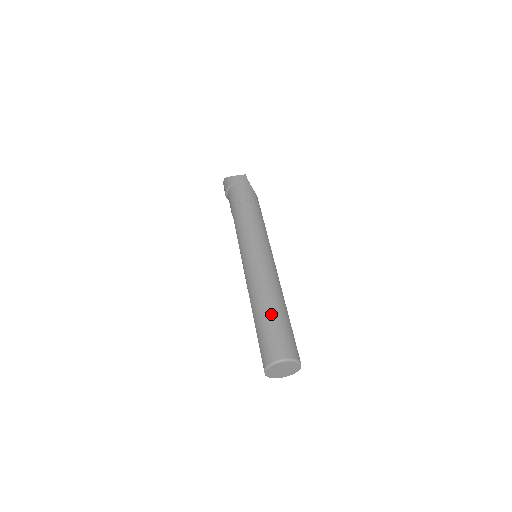
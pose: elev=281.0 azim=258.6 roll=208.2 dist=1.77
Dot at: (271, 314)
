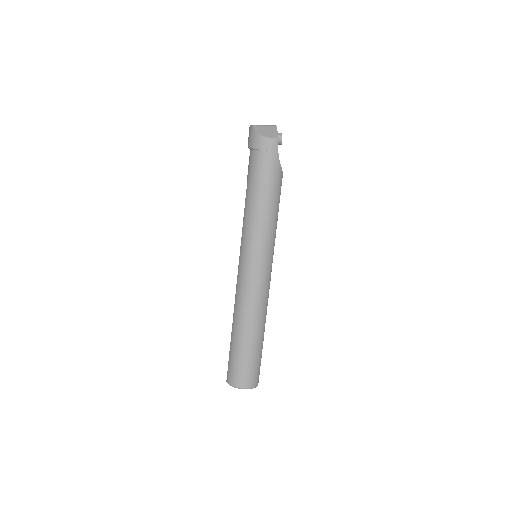
Dot at: (246, 345)
